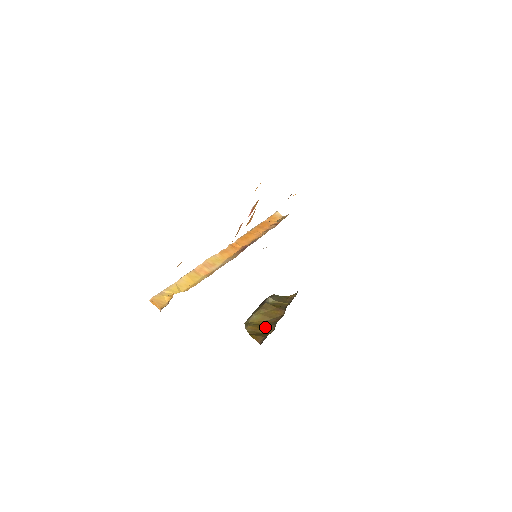
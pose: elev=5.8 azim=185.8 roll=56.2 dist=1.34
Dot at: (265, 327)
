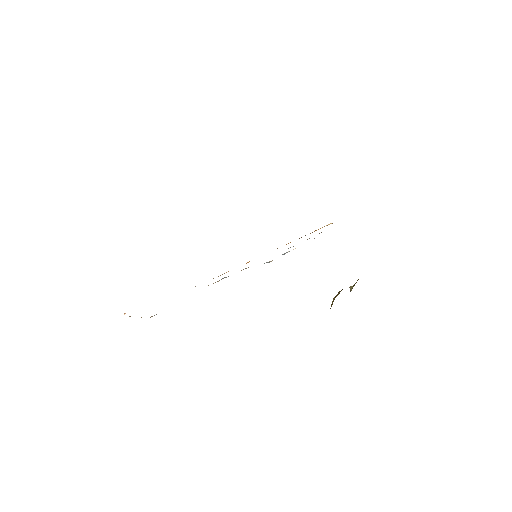
Dot at: occluded
